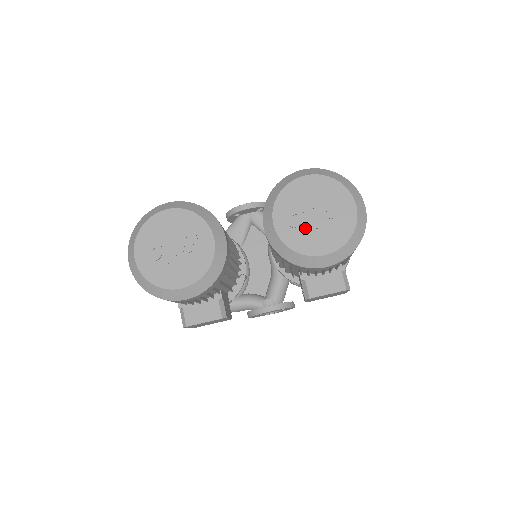
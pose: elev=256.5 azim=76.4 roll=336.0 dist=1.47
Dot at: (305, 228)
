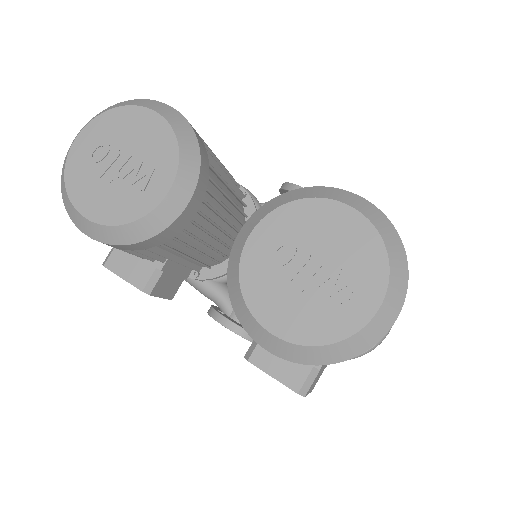
Dot at: (282, 276)
